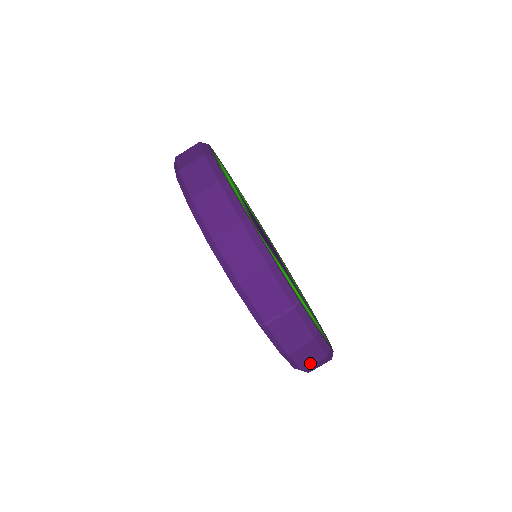
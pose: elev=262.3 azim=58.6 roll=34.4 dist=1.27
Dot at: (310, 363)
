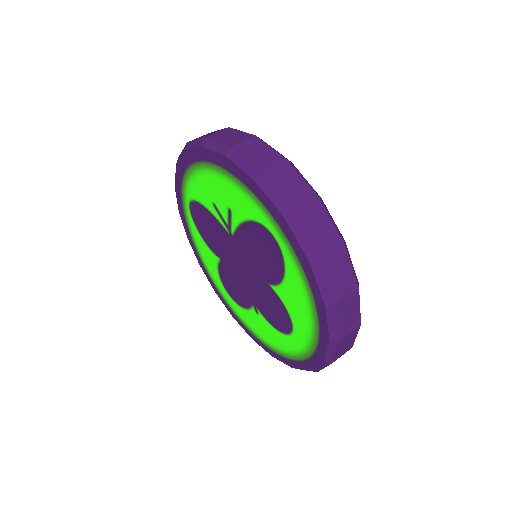
Dot at: (236, 142)
